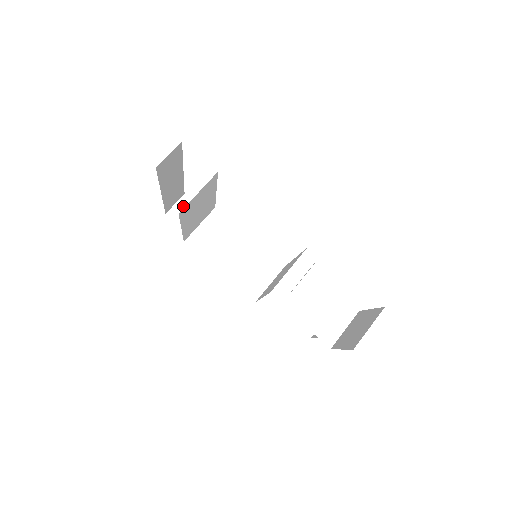
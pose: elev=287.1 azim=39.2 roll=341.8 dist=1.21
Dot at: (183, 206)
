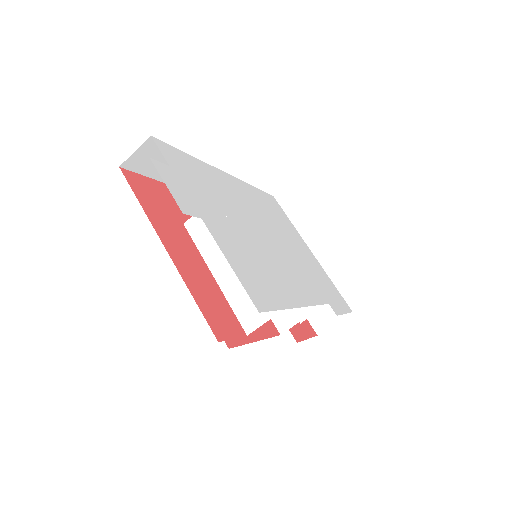
Dot at: (146, 151)
